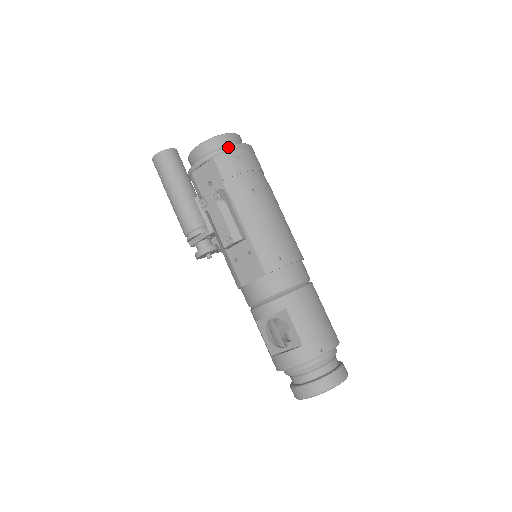
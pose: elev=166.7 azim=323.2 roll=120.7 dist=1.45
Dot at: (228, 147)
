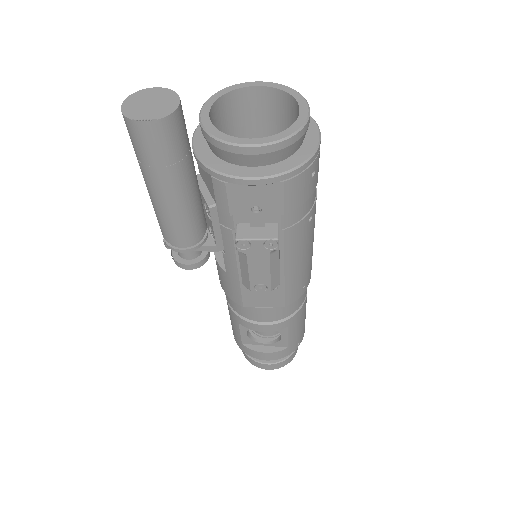
Dot at: (309, 162)
